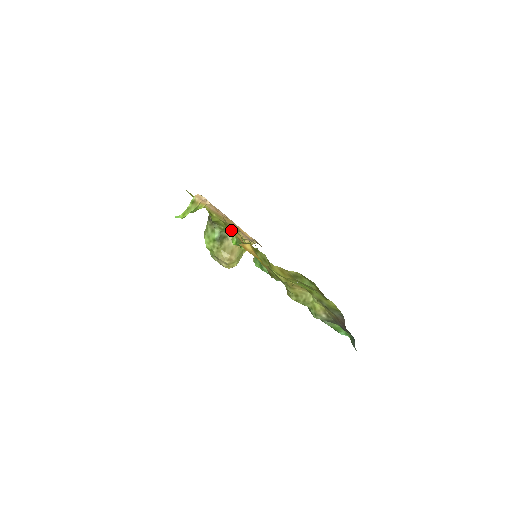
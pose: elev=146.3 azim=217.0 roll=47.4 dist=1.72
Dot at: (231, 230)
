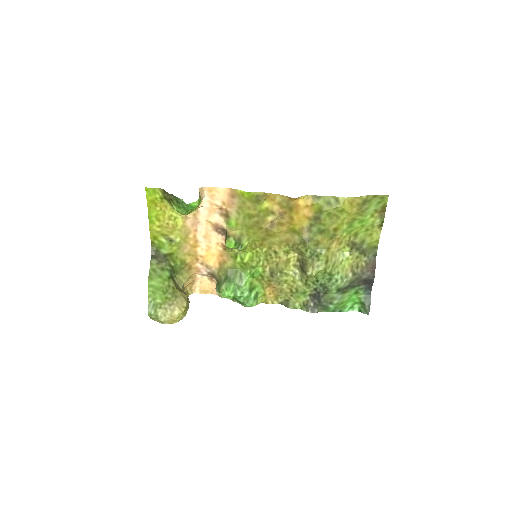
Dot at: (266, 202)
